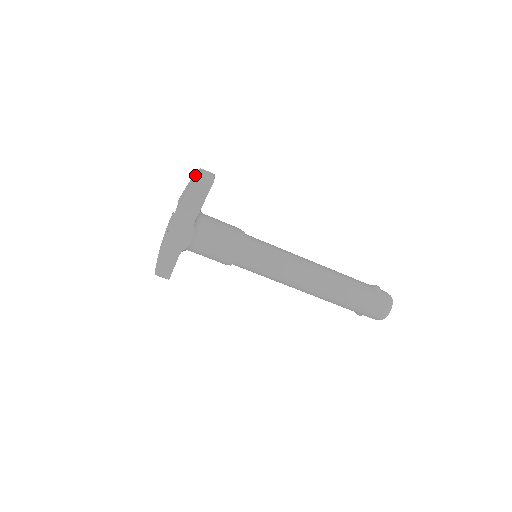
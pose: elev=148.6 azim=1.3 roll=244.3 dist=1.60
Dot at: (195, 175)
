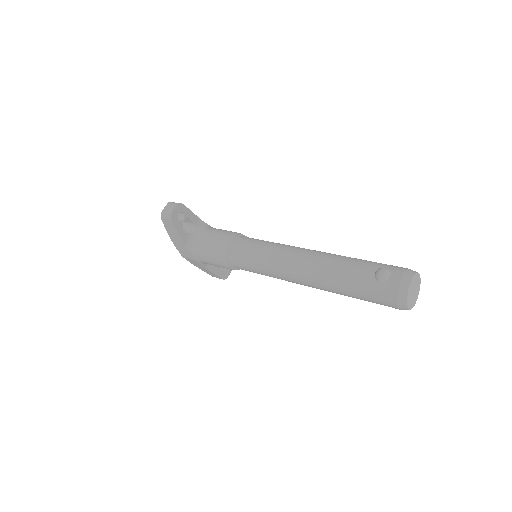
Dot at: occluded
